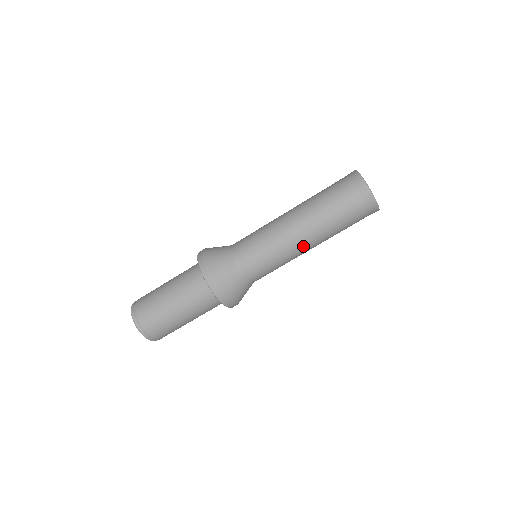
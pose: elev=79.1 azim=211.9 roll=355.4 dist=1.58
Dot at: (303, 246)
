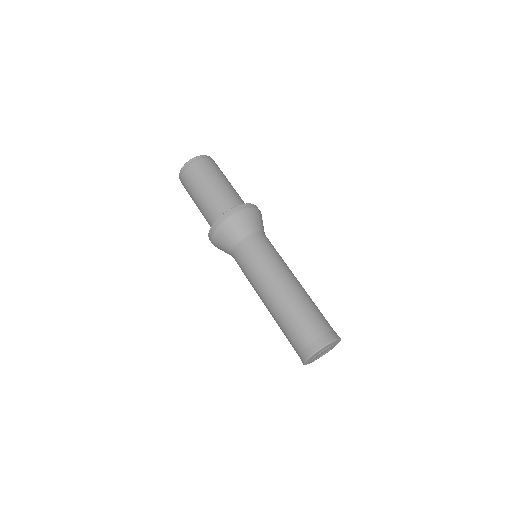
Dot at: occluded
